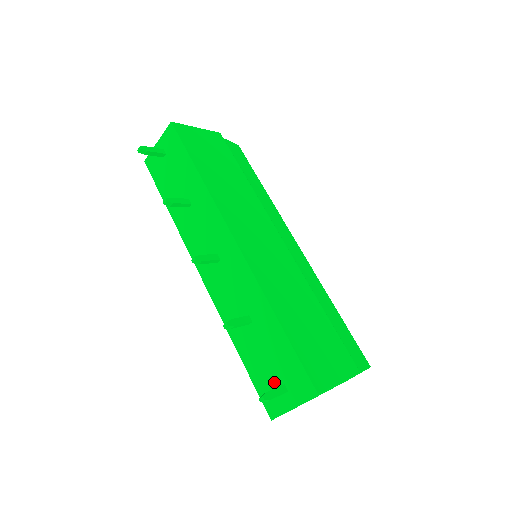
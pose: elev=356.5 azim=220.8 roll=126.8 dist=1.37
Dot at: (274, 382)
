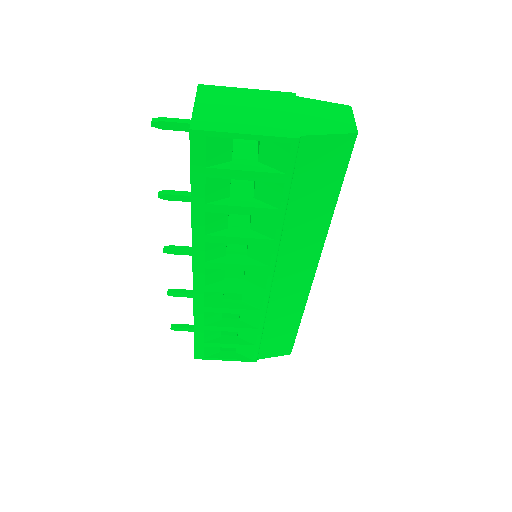
Dot at: occluded
